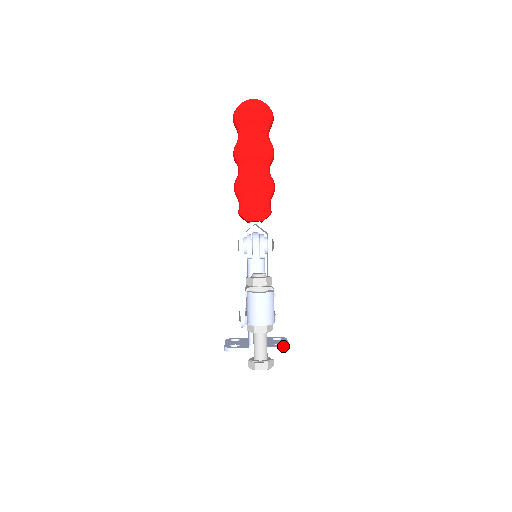
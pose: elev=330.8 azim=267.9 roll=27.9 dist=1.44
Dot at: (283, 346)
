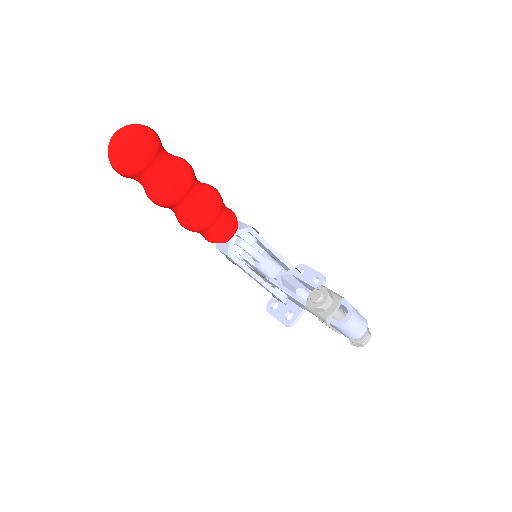
Dot at: (322, 282)
